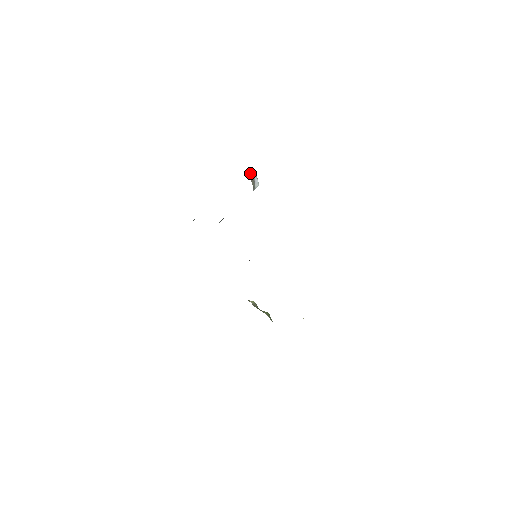
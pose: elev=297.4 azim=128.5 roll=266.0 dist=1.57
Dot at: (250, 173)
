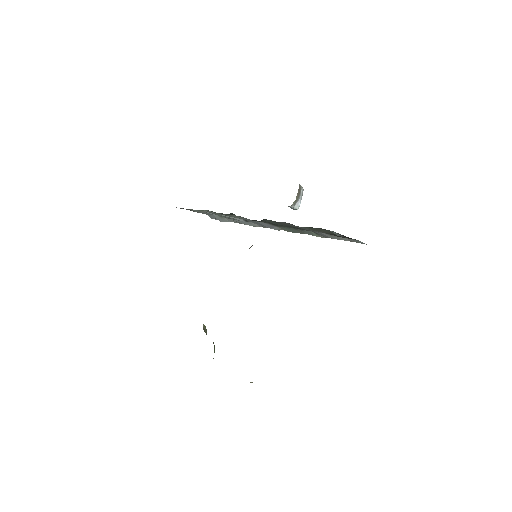
Dot at: (300, 187)
